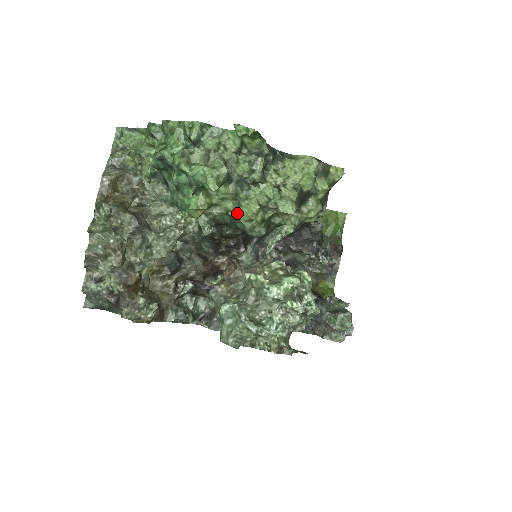
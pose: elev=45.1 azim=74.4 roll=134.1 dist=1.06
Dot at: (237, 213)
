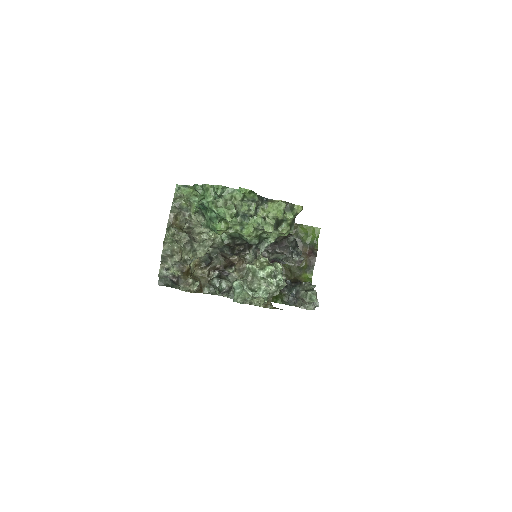
Dot at: (242, 232)
